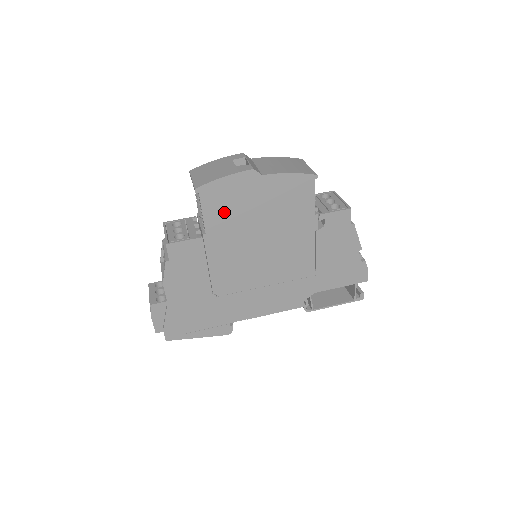
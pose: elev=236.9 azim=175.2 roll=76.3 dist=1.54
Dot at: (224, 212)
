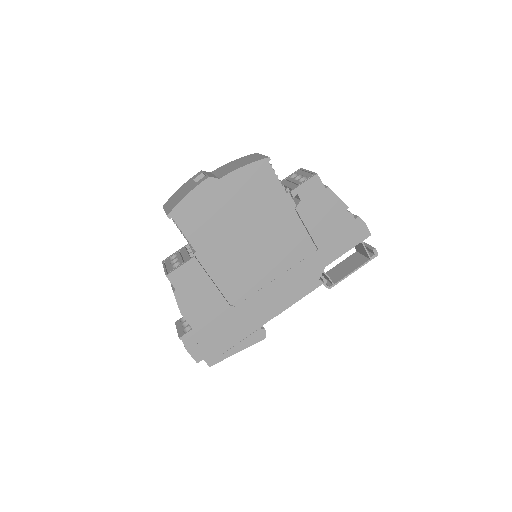
Dot at: (203, 226)
